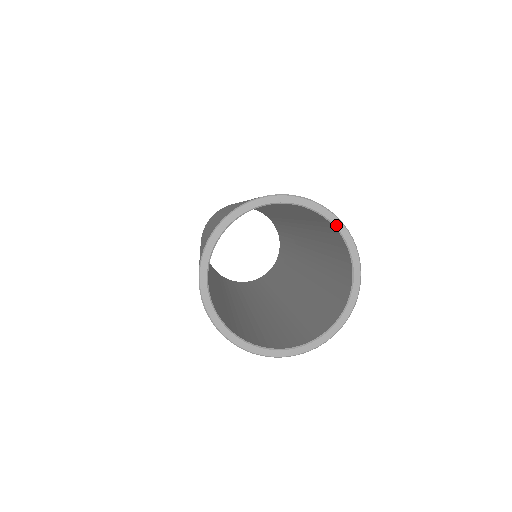
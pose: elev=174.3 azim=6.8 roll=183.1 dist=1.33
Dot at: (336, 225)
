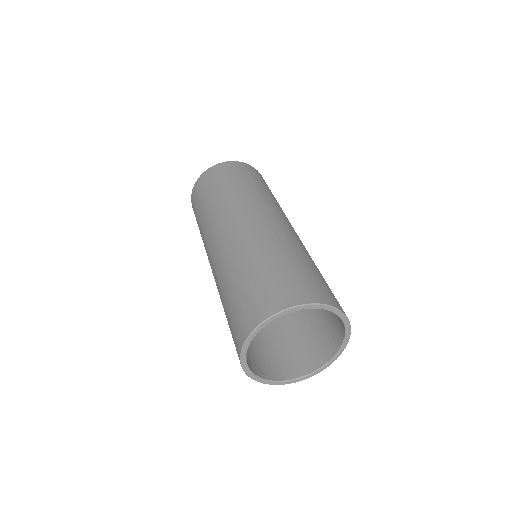
Dot at: (346, 338)
